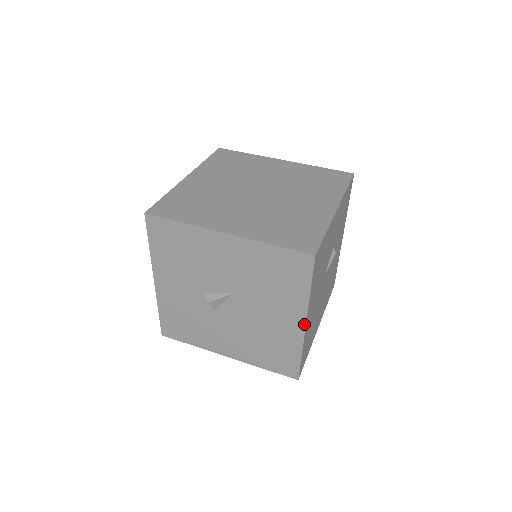
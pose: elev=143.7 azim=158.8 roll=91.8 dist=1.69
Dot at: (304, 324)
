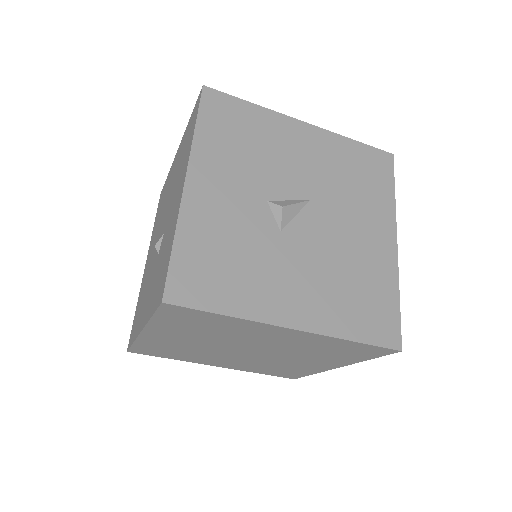
Dot at: (395, 241)
